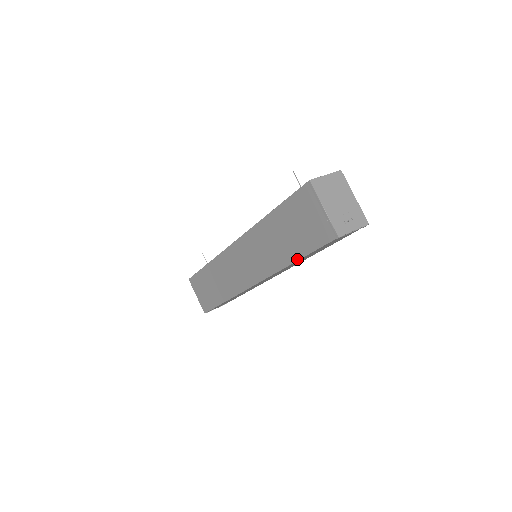
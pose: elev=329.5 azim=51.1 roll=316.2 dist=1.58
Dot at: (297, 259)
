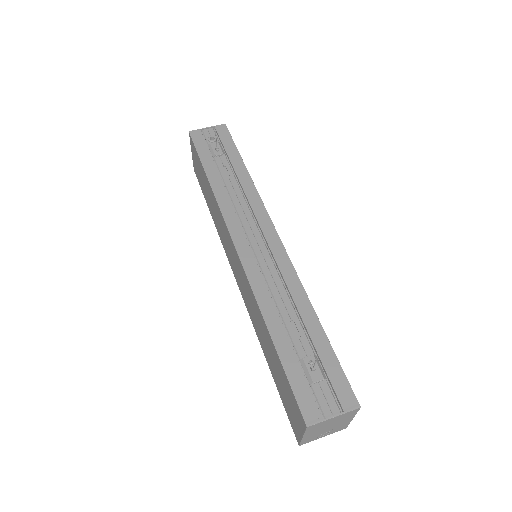
Dot at: (270, 369)
